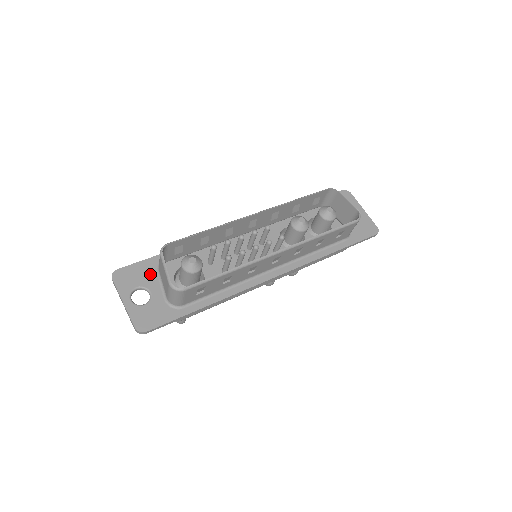
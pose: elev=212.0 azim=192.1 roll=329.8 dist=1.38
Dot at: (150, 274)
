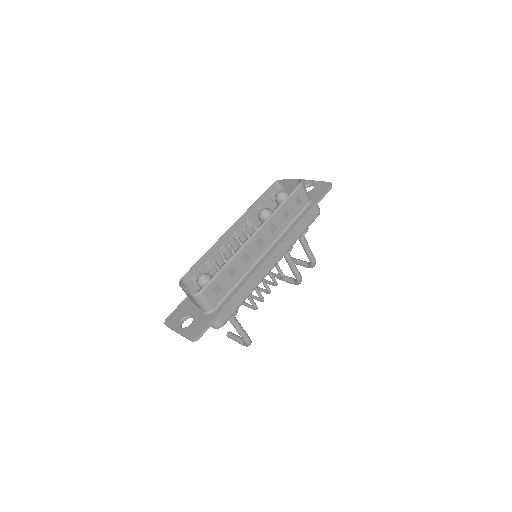
Dot at: (187, 307)
